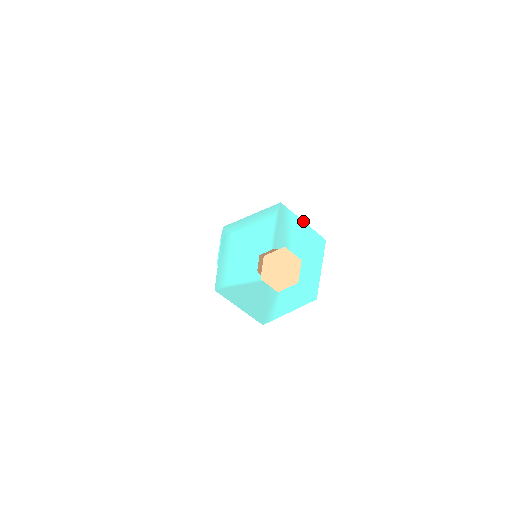
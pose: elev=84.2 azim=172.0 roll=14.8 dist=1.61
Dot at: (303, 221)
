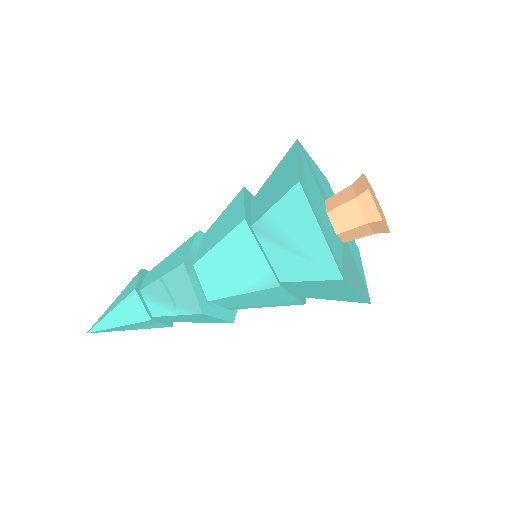
Dot at: (313, 161)
